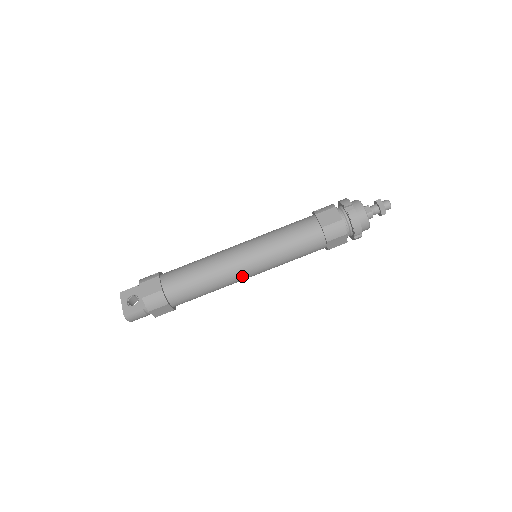
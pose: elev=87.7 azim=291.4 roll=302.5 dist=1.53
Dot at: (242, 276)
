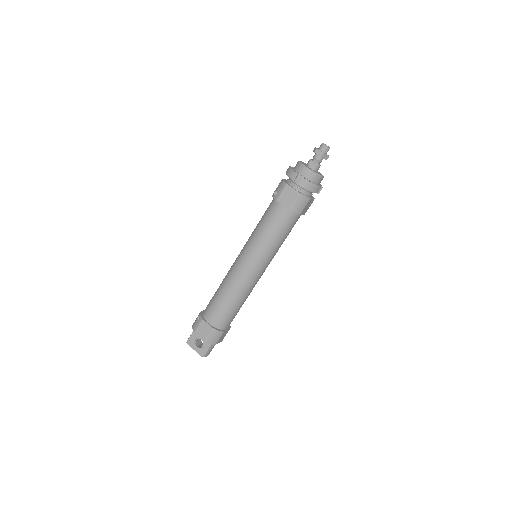
Dot at: (258, 279)
